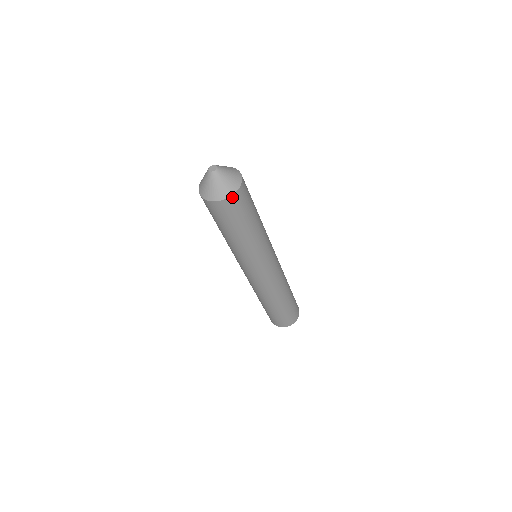
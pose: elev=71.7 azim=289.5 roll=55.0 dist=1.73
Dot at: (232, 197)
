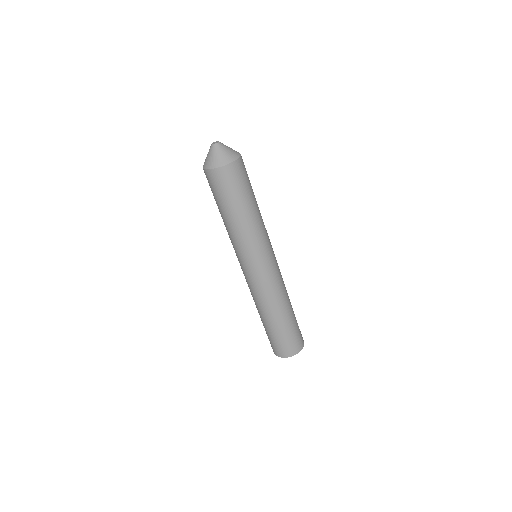
Dot at: (238, 160)
